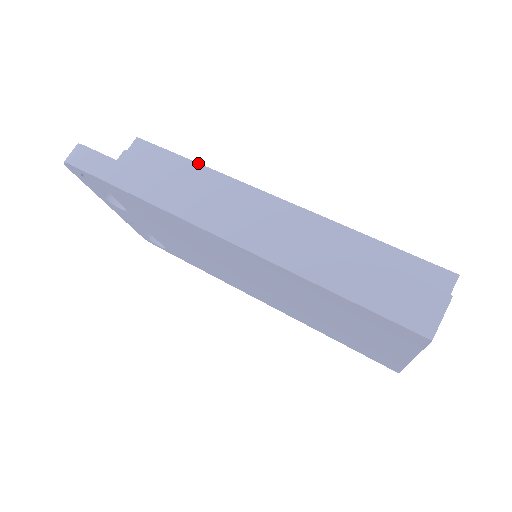
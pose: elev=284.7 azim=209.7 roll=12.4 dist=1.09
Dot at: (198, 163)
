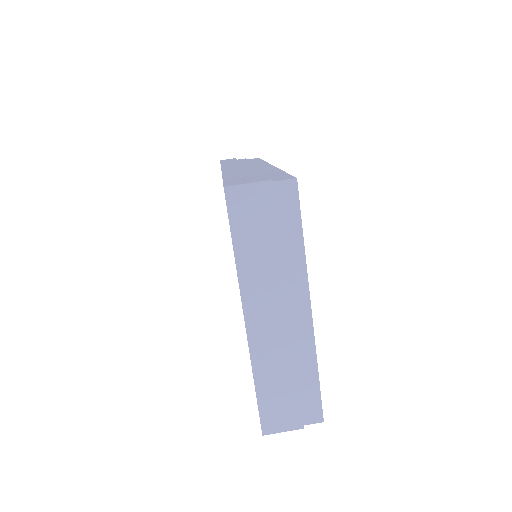
Dot at: occluded
